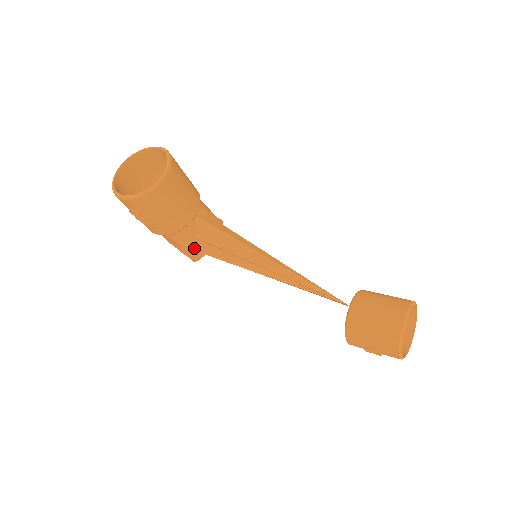
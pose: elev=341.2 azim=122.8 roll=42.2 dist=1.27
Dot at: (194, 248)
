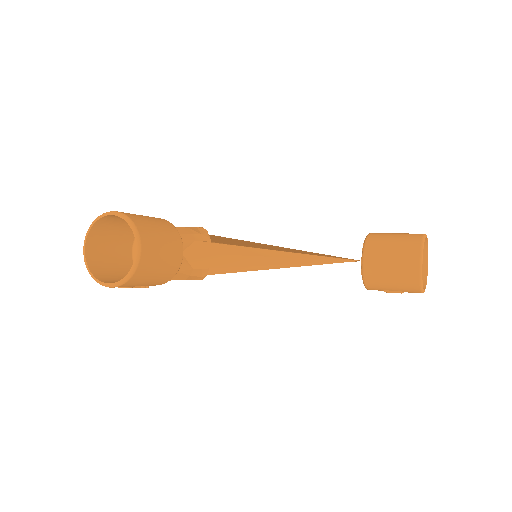
Dot at: (194, 276)
